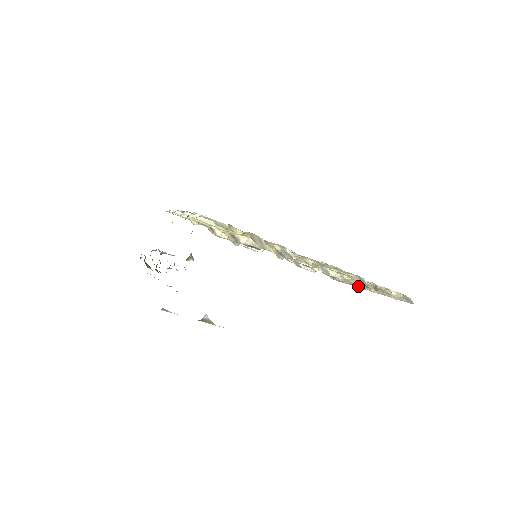
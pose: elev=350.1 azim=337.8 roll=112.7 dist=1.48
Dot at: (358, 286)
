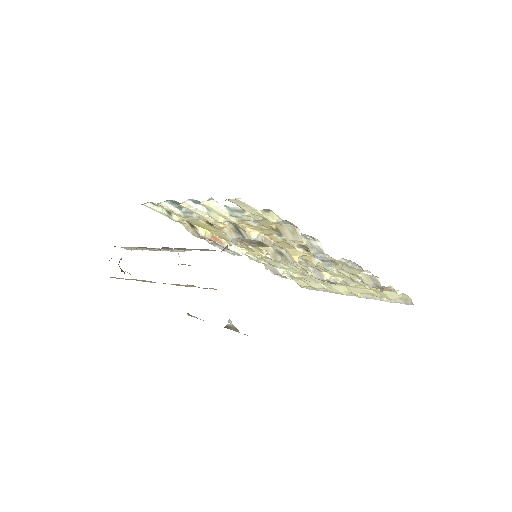
Dot at: (341, 292)
